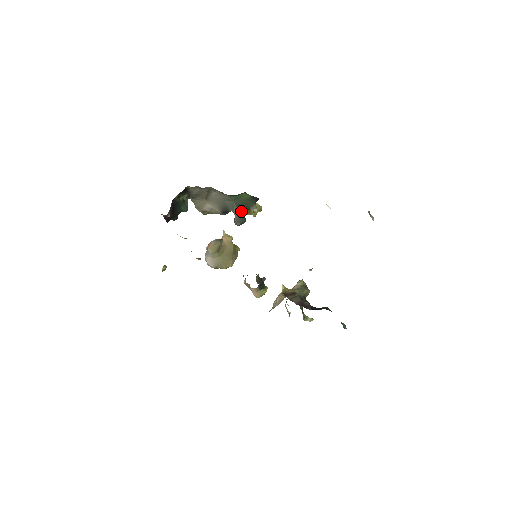
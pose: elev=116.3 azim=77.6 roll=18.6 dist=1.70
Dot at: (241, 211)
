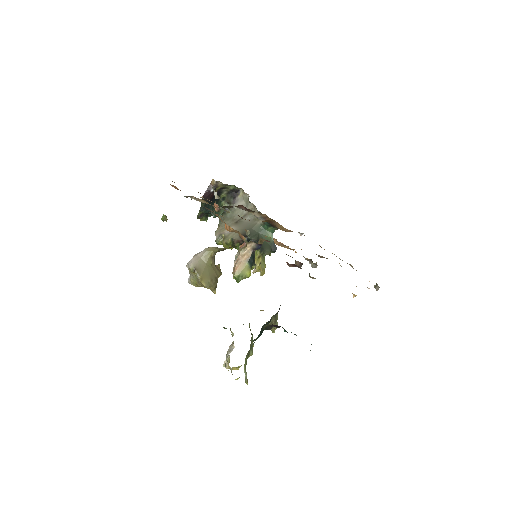
Dot at: occluded
